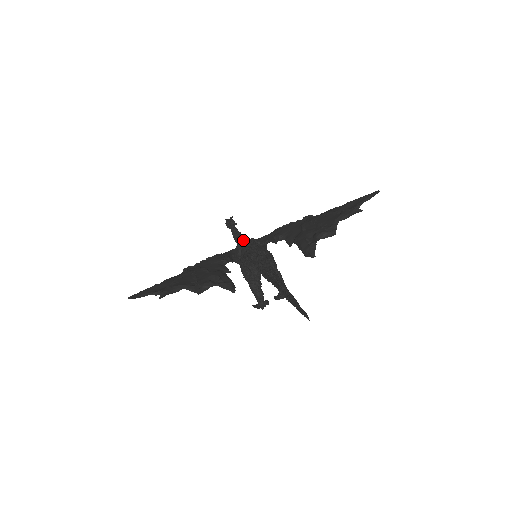
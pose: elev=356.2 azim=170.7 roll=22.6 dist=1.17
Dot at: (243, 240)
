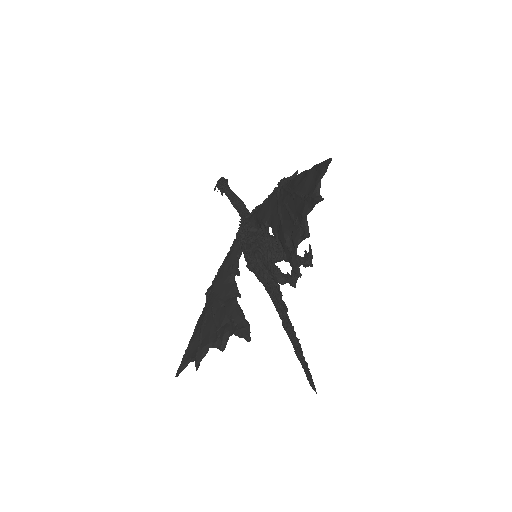
Dot at: occluded
